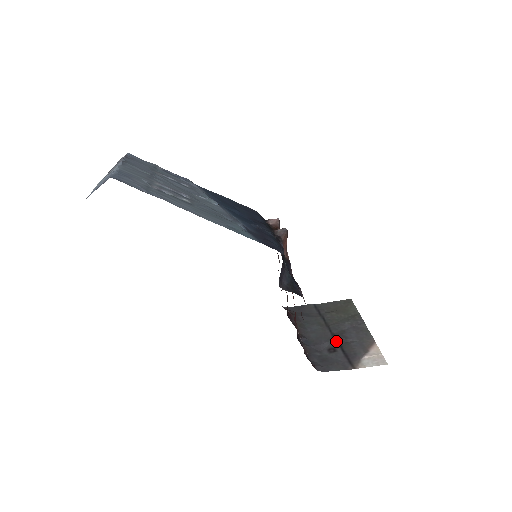
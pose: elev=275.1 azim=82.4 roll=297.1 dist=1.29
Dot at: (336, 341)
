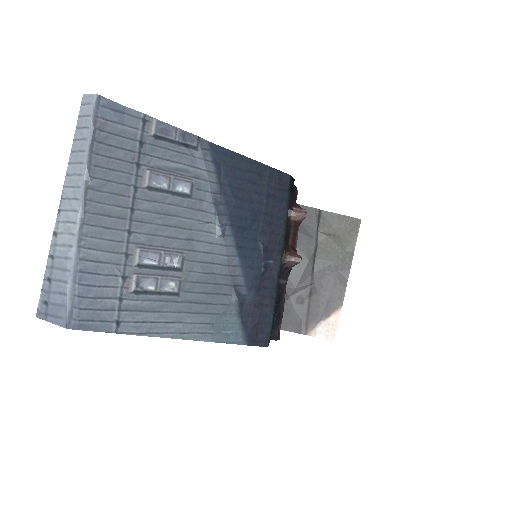
Dot at: (310, 289)
